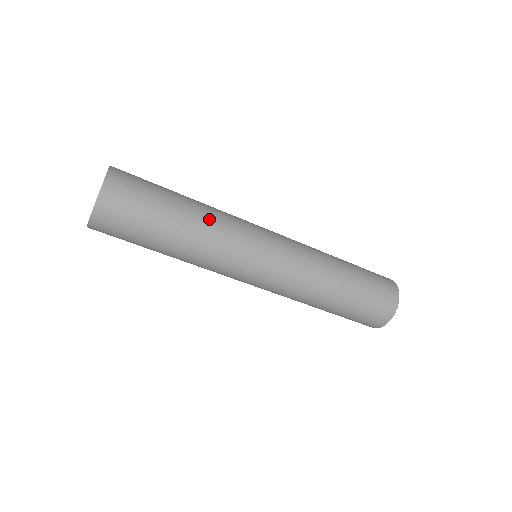
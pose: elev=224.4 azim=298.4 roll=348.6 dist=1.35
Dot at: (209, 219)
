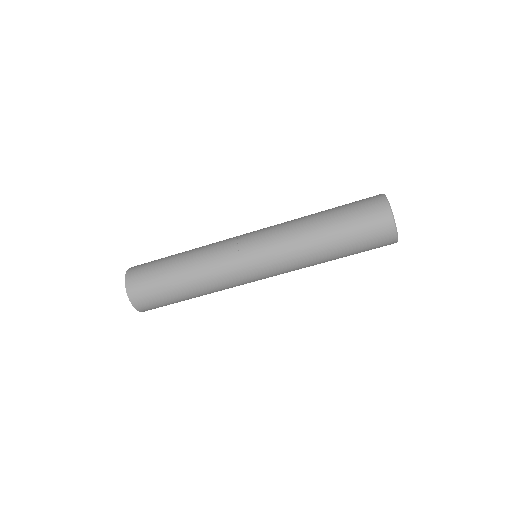
Dot at: (197, 253)
